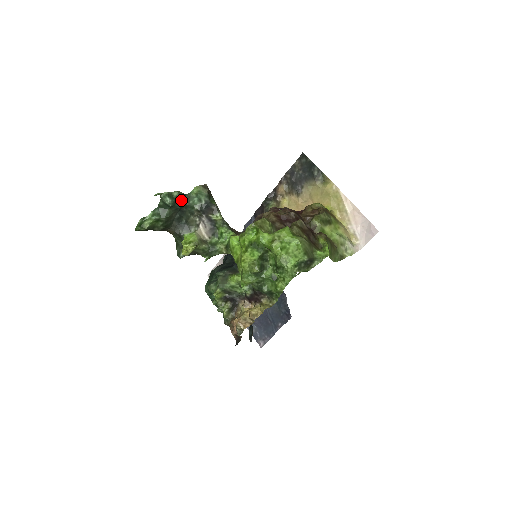
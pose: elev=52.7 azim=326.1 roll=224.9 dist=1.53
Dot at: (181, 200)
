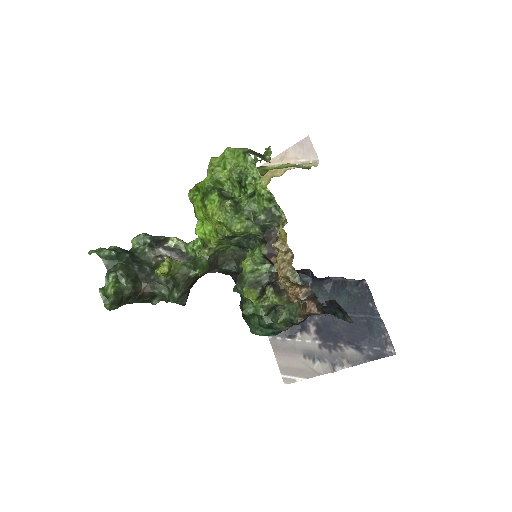
Dot at: (125, 251)
